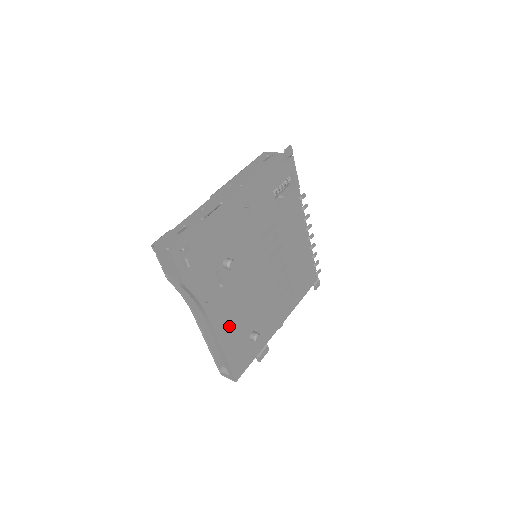
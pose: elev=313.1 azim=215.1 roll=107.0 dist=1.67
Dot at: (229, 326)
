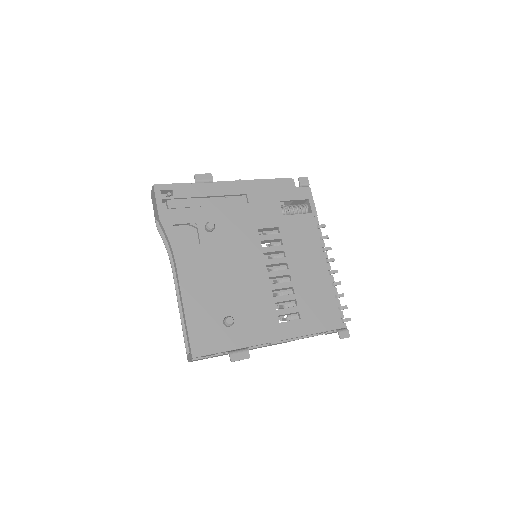
Dot at: (198, 288)
